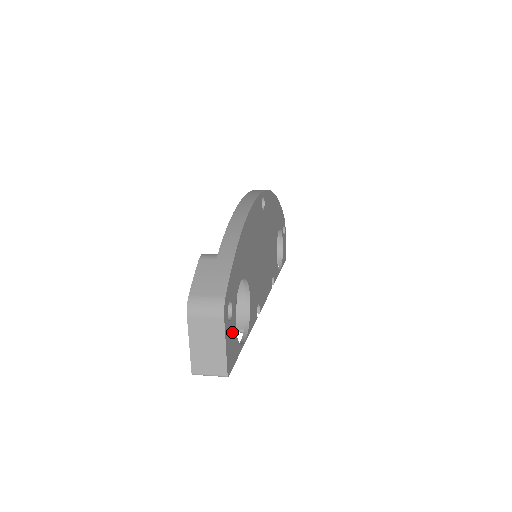
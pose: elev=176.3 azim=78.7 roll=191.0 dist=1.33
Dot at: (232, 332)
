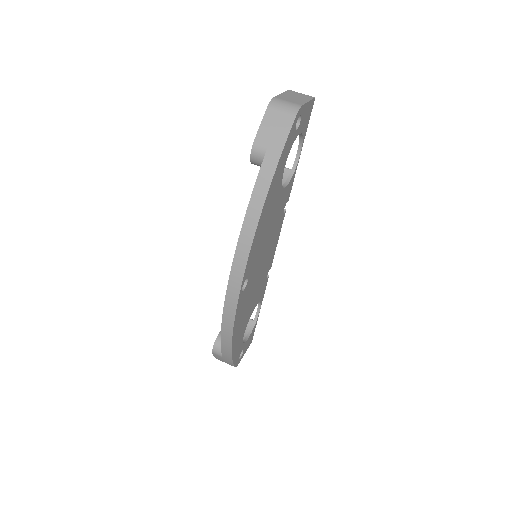
Dot at: (247, 344)
